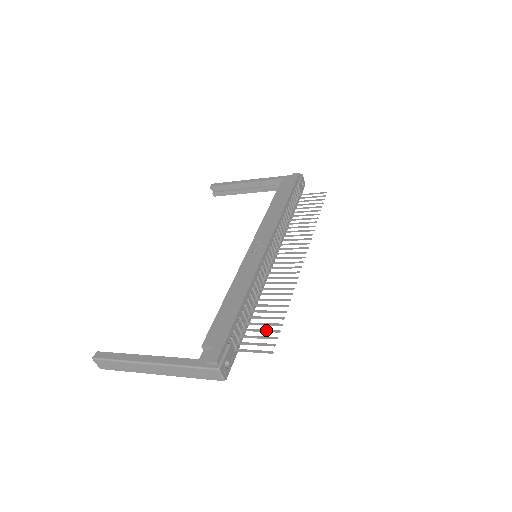
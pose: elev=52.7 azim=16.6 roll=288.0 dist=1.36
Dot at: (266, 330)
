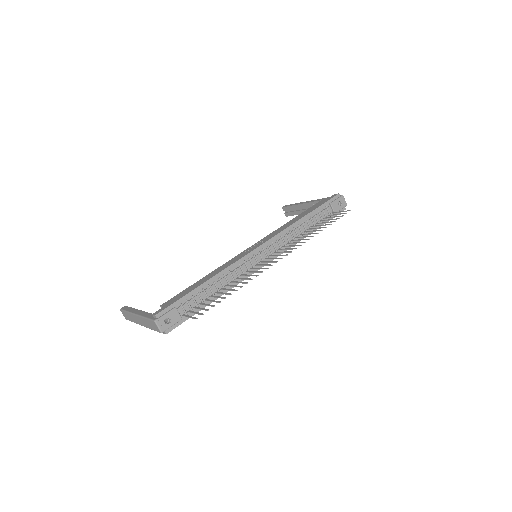
Dot at: (209, 304)
